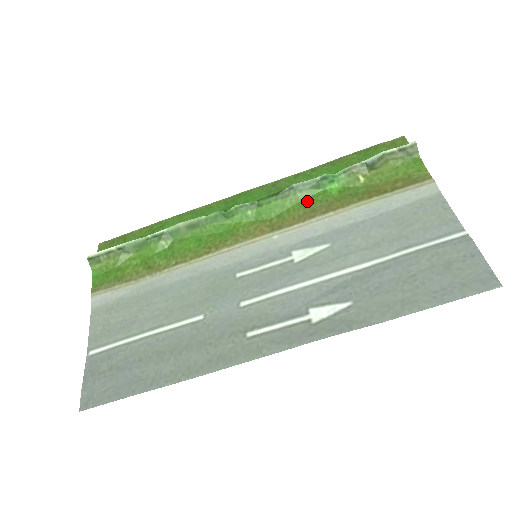
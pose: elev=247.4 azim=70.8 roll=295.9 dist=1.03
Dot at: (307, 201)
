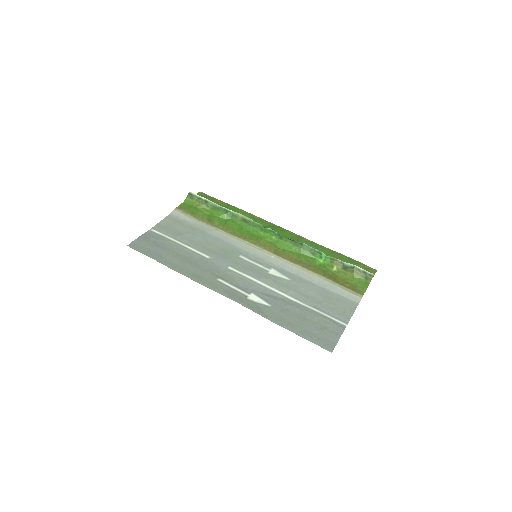
Dot at: (302, 256)
